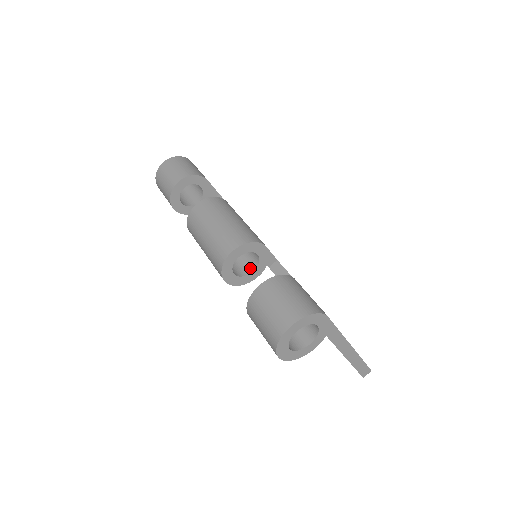
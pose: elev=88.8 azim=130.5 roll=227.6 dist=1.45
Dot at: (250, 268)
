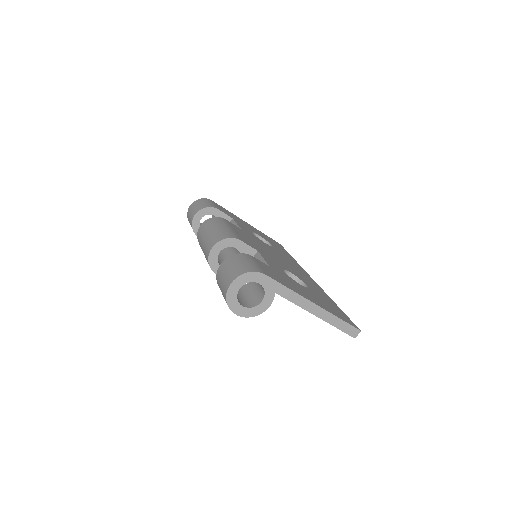
Dot at: occluded
